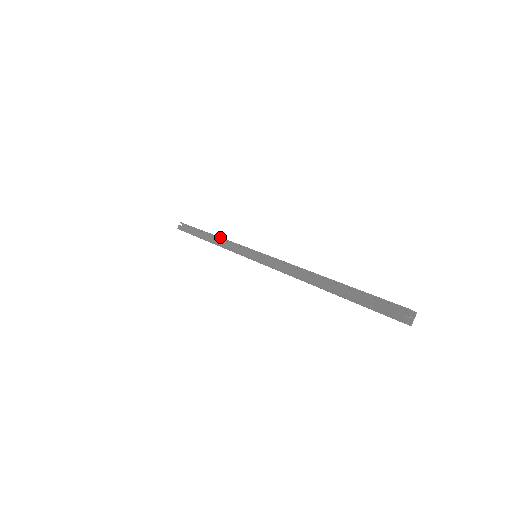
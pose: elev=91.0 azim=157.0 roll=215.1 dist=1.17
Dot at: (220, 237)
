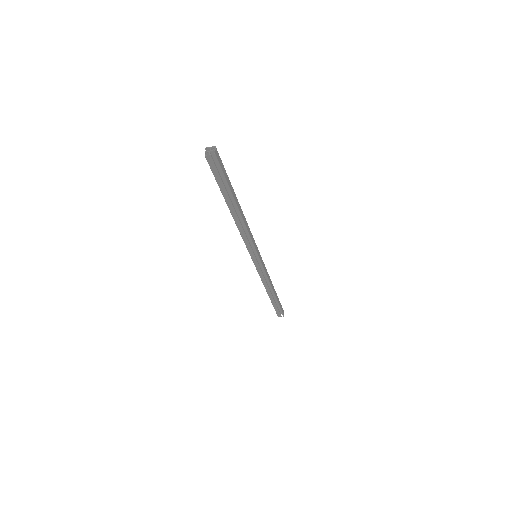
Dot at: (246, 228)
